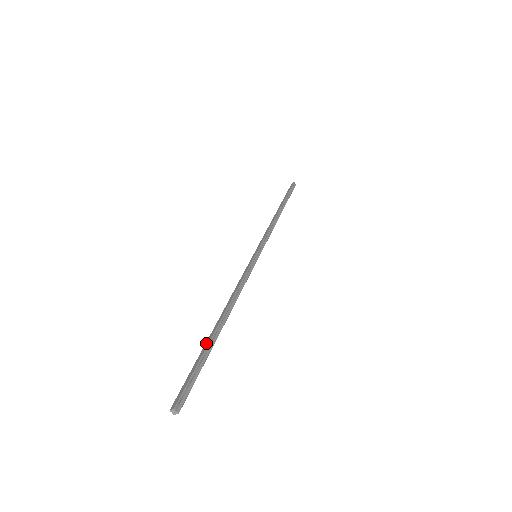
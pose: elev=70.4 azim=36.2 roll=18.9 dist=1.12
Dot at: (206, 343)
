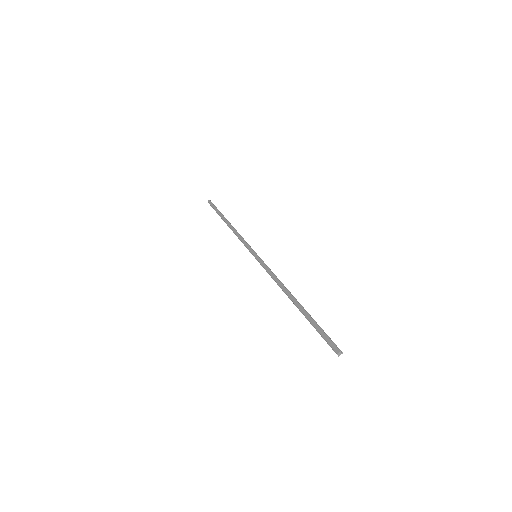
Dot at: (305, 314)
